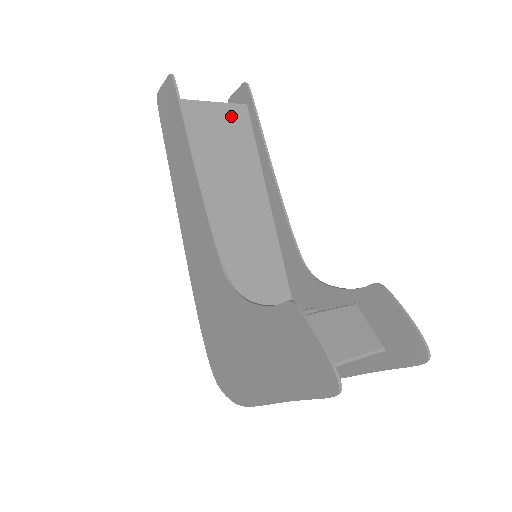
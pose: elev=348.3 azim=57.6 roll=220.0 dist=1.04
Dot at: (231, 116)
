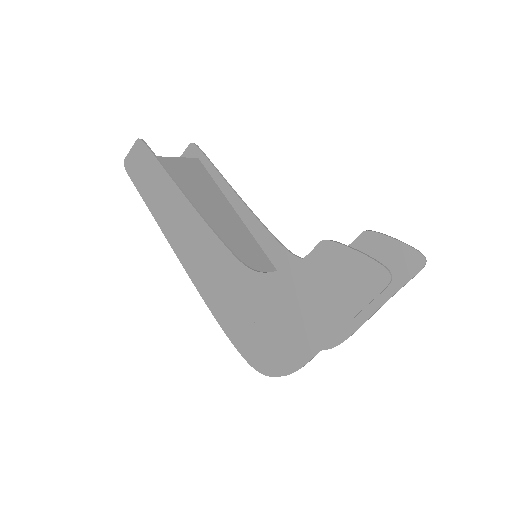
Dot at: (191, 166)
